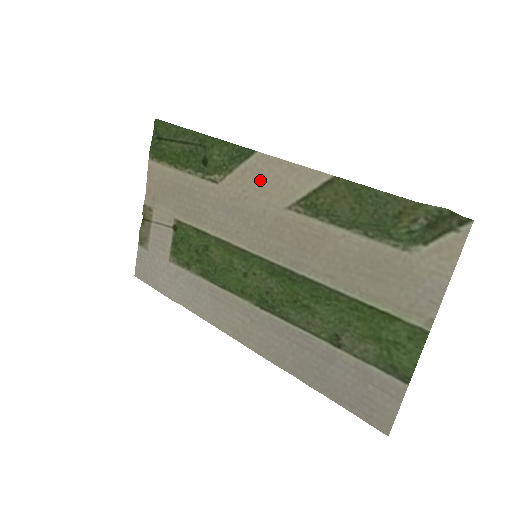
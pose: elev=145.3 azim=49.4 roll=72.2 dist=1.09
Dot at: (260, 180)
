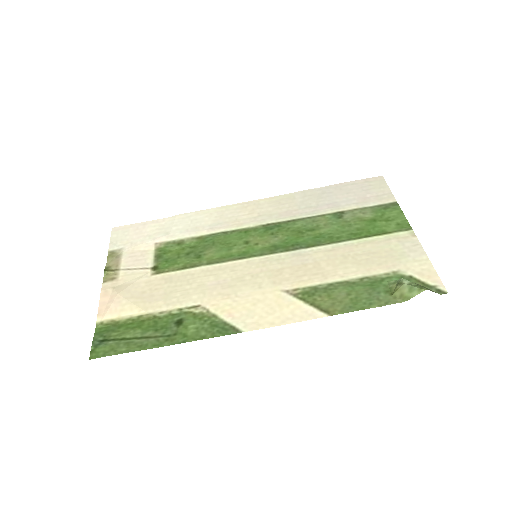
Dot at: (251, 310)
